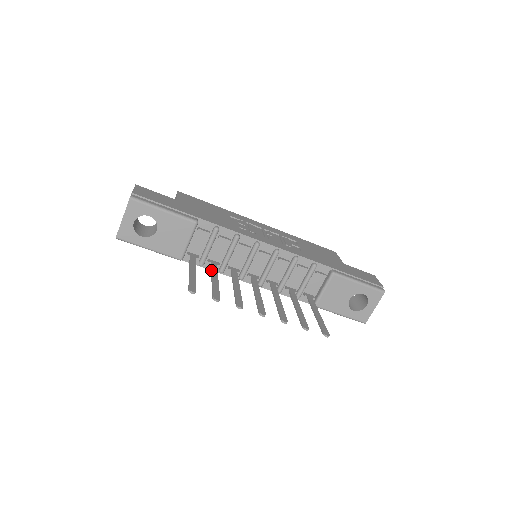
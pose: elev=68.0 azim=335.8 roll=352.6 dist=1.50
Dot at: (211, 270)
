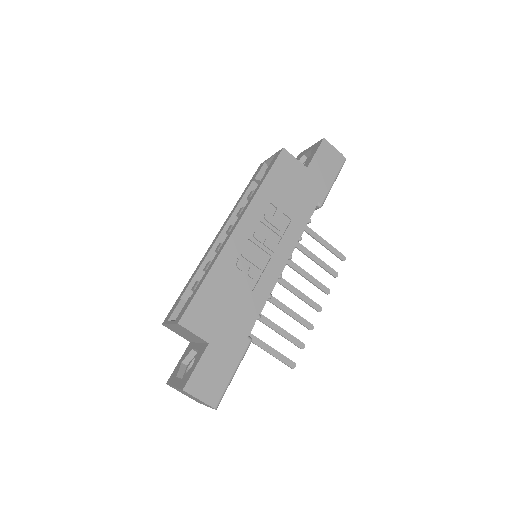
Dot at: occluded
